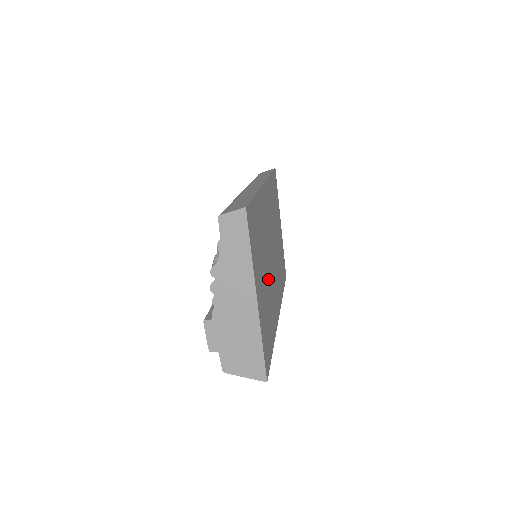
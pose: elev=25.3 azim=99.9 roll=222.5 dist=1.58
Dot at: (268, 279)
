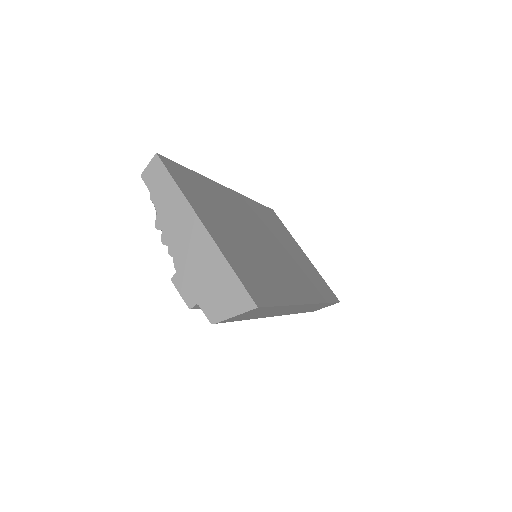
Dot at: (253, 247)
